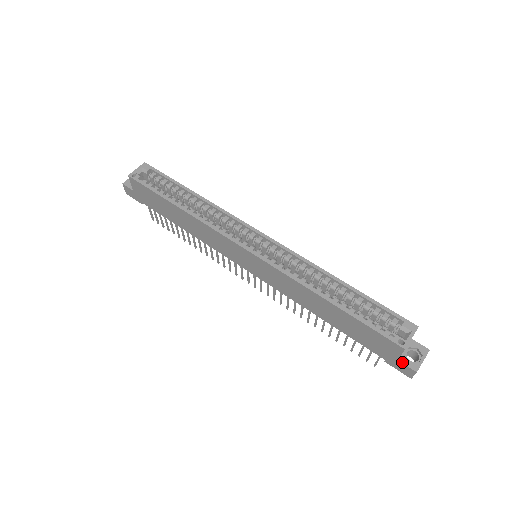
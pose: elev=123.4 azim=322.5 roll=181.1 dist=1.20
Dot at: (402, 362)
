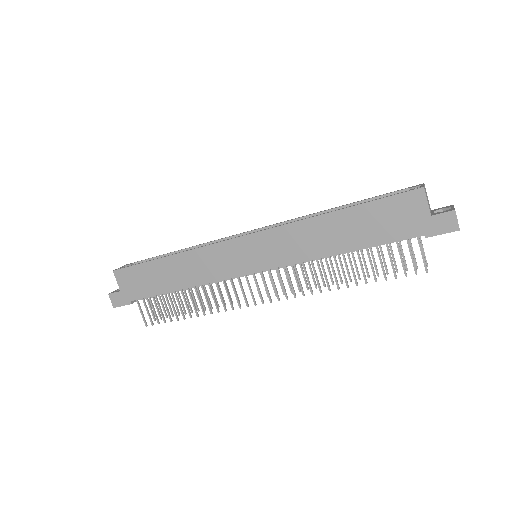
Dot at: (436, 214)
